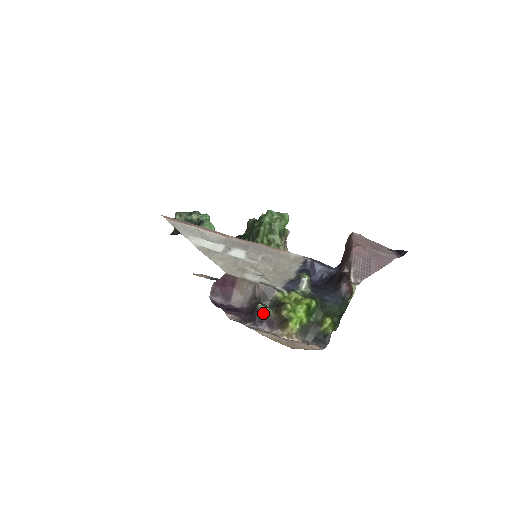
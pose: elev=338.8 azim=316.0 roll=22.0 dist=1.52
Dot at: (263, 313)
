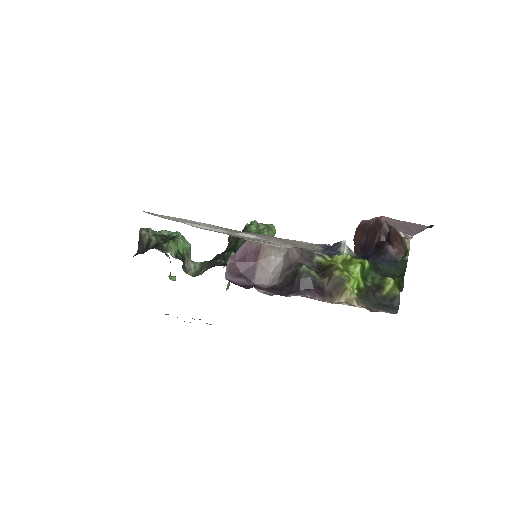
Dot at: (309, 277)
